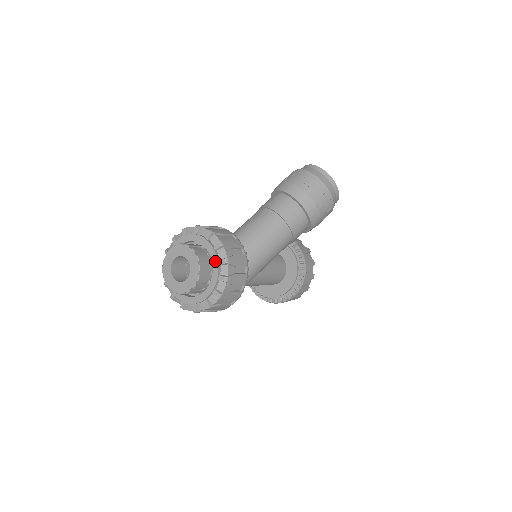
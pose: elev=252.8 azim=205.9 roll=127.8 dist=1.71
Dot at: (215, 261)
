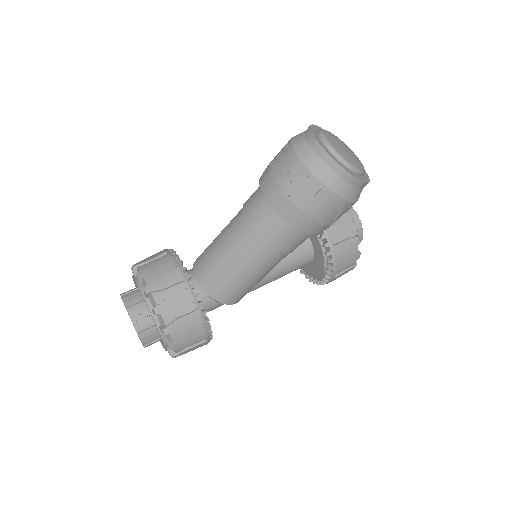
Dot at: (156, 326)
